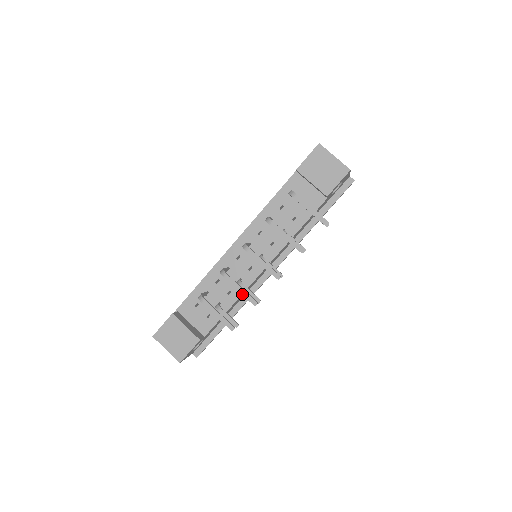
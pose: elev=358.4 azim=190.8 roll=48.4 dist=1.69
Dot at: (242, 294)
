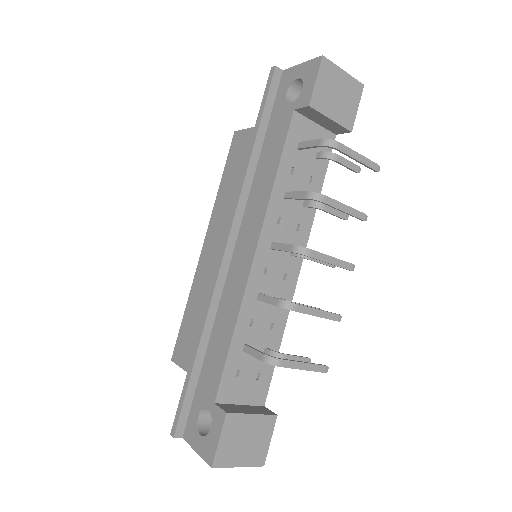
Dot at: (323, 317)
